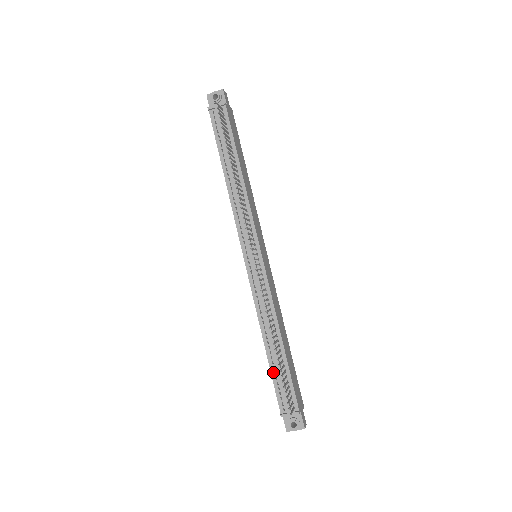
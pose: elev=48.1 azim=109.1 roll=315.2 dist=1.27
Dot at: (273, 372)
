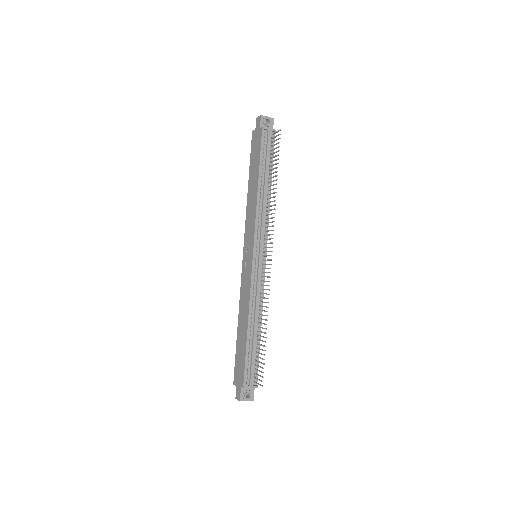
Dot at: (248, 351)
